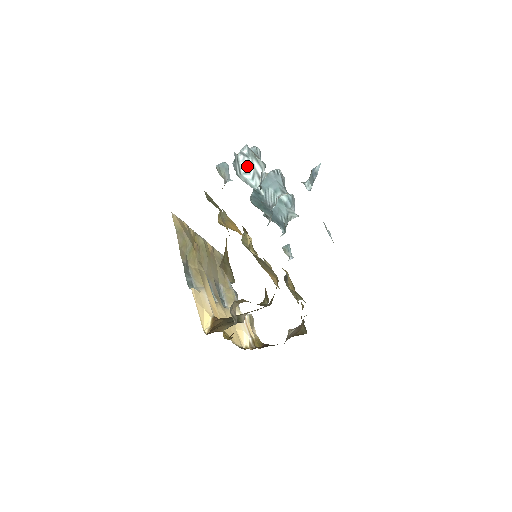
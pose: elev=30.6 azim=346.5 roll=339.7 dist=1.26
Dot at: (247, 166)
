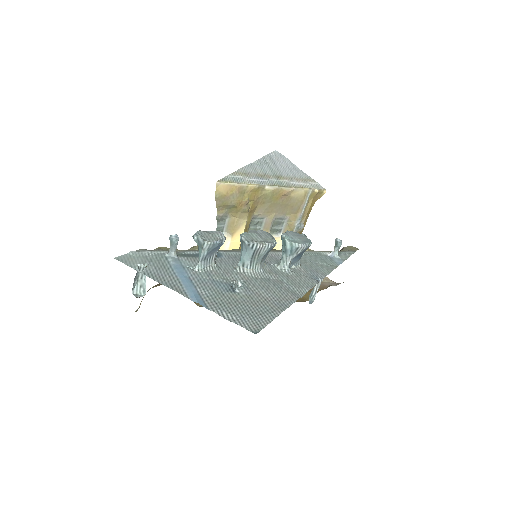
Dot at: occluded
